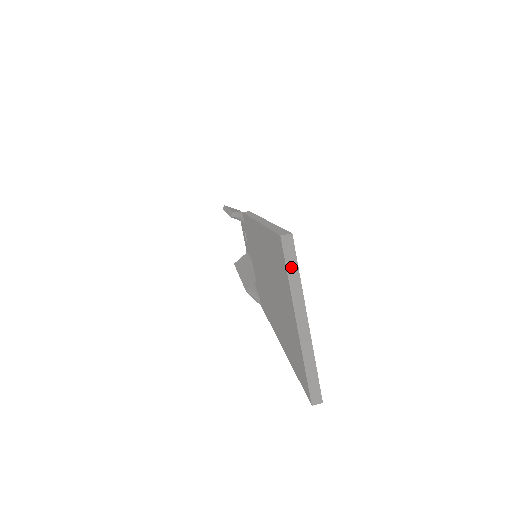
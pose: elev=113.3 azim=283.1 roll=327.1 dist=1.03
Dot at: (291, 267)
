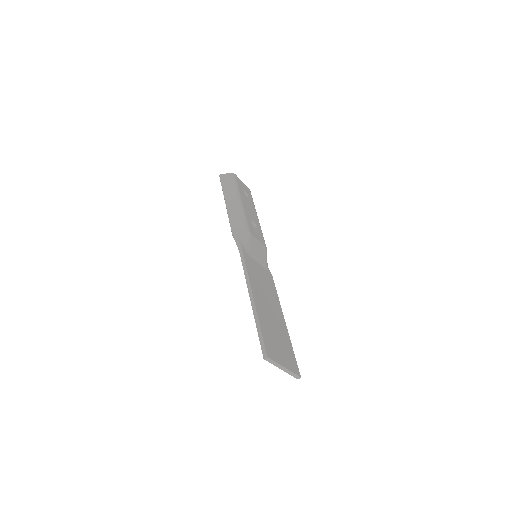
Dot at: (272, 362)
